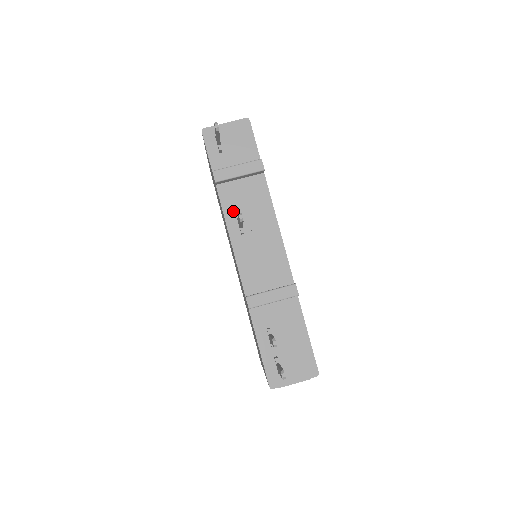
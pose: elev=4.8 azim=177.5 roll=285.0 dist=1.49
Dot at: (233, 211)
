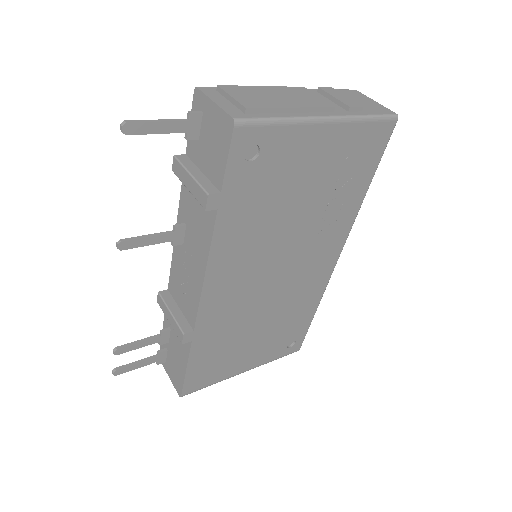
Dot at: (185, 213)
